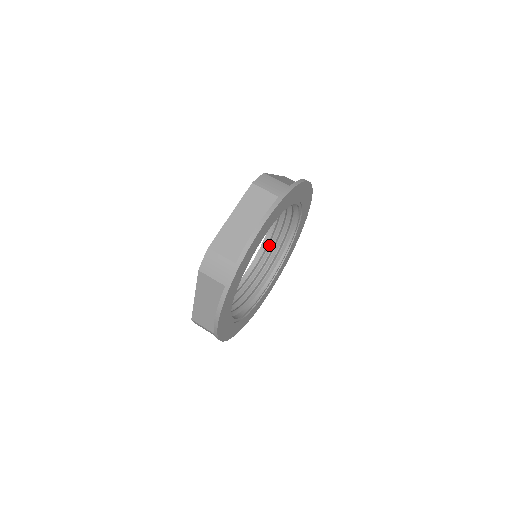
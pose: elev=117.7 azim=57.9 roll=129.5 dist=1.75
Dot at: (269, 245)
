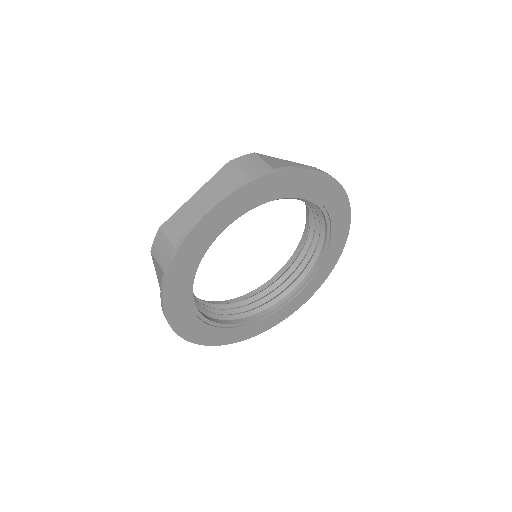
Dot at: (301, 251)
